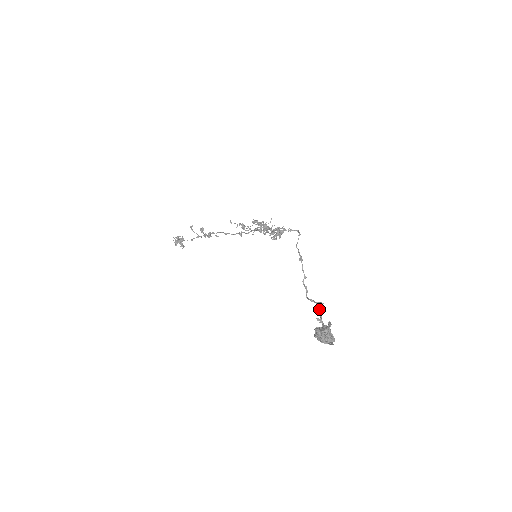
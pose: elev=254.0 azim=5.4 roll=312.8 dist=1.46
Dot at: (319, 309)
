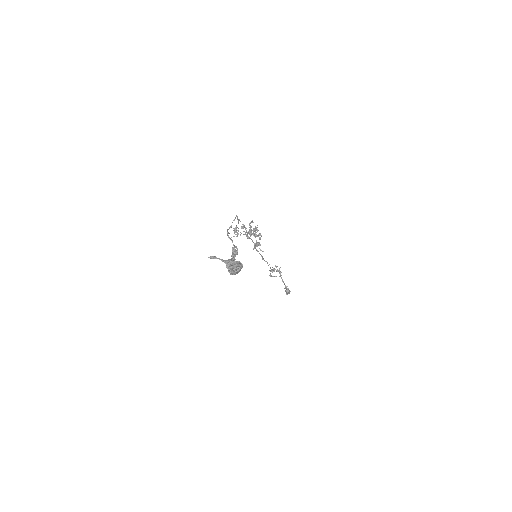
Dot at: (232, 254)
